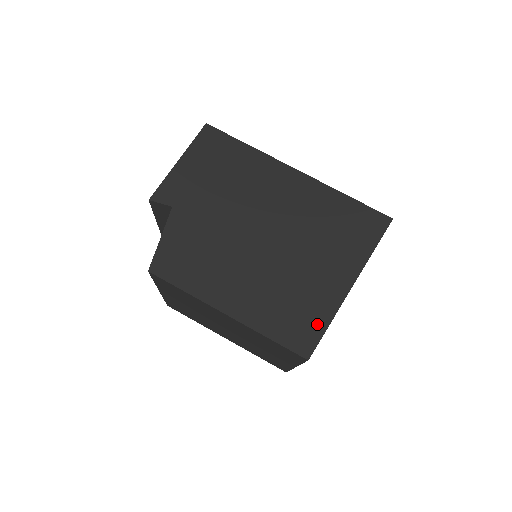
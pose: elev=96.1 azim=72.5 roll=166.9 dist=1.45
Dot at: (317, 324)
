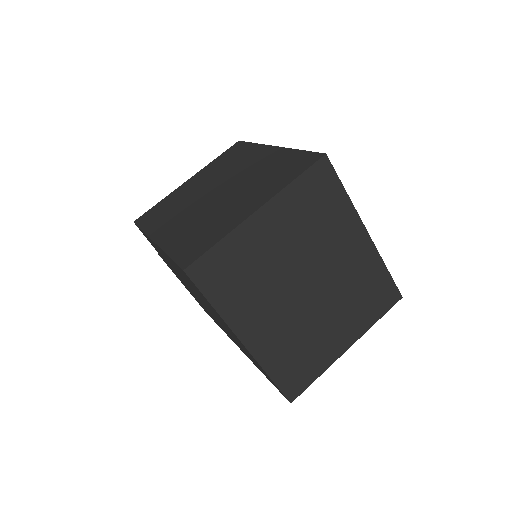
Dot at: occluded
